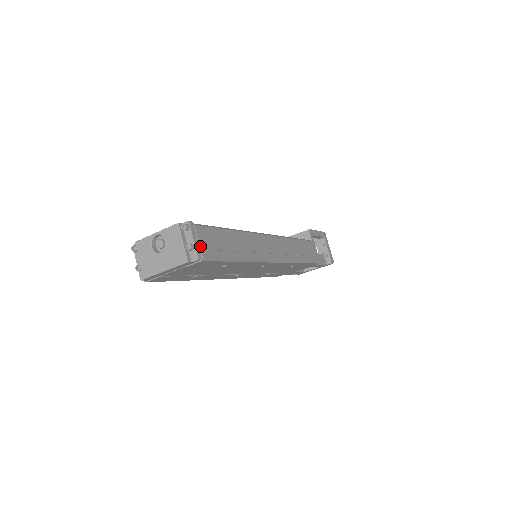
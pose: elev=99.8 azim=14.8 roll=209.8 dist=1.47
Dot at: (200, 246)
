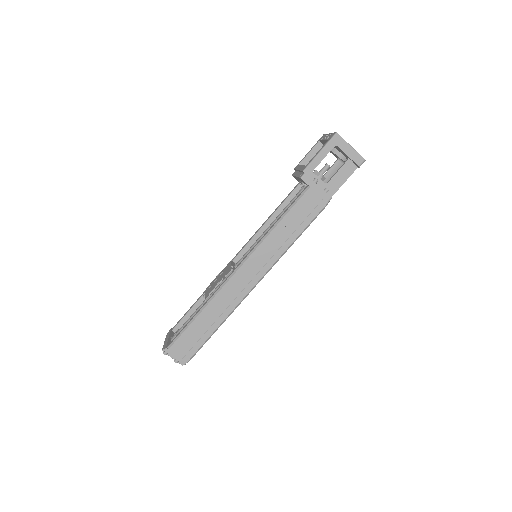
Dot at: (180, 358)
